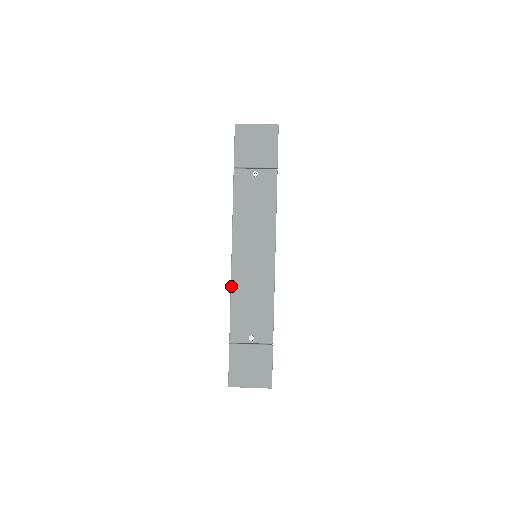
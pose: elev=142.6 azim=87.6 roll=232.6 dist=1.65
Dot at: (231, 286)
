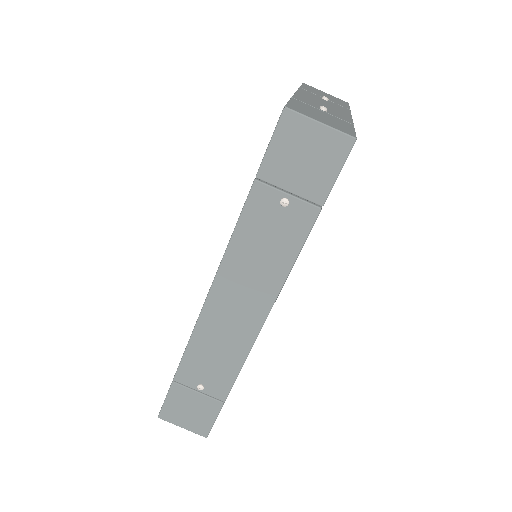
Dot at: (195, 326)
